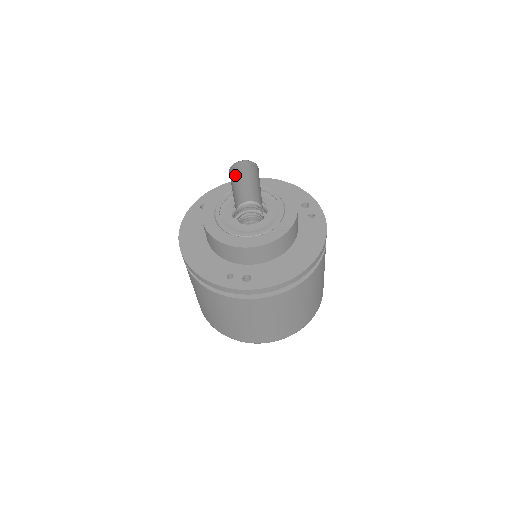
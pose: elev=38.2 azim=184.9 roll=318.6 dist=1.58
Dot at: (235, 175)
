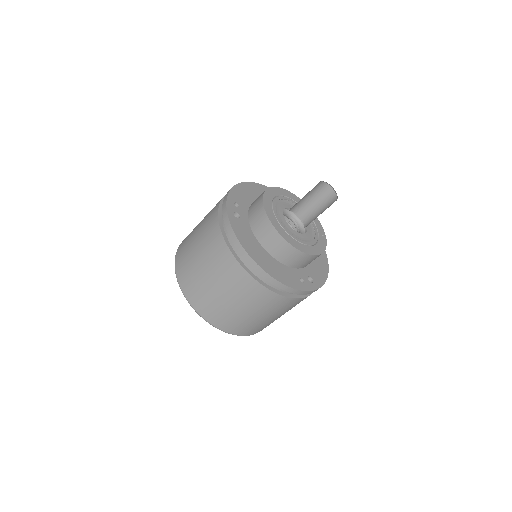
Dot at: occluded
